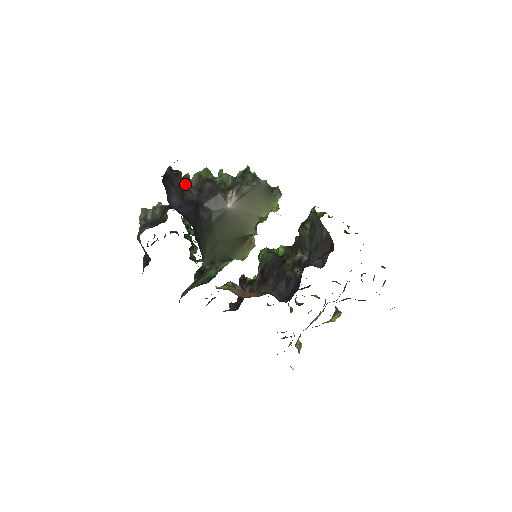
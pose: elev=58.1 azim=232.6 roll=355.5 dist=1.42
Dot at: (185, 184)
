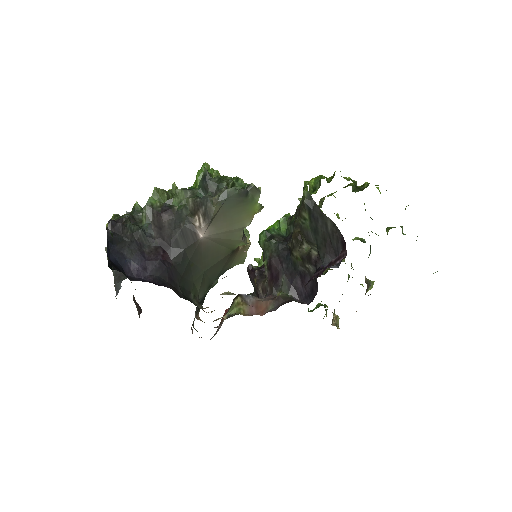
Dot at: (138, 231)
